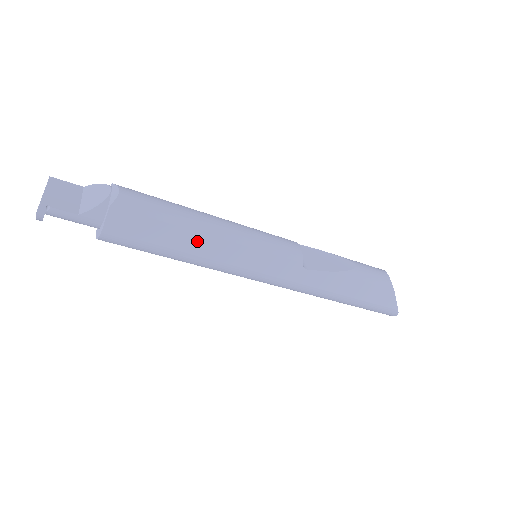
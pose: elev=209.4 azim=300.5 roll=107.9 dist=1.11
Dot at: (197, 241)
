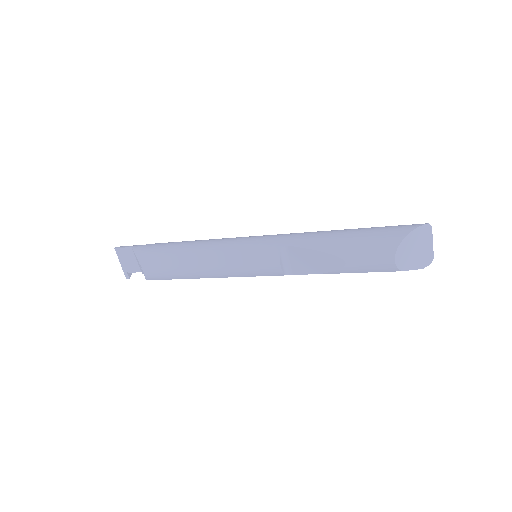
Dot at: occluded
